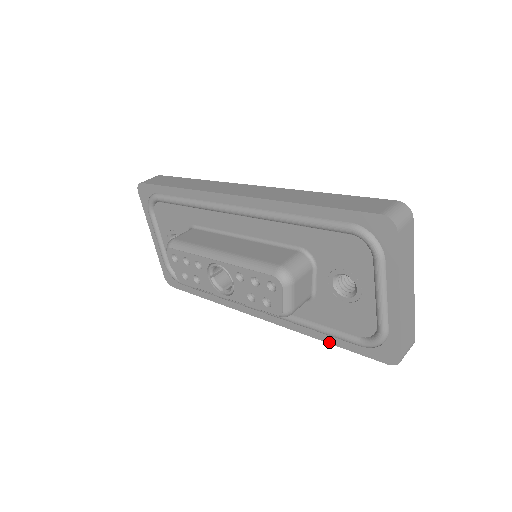
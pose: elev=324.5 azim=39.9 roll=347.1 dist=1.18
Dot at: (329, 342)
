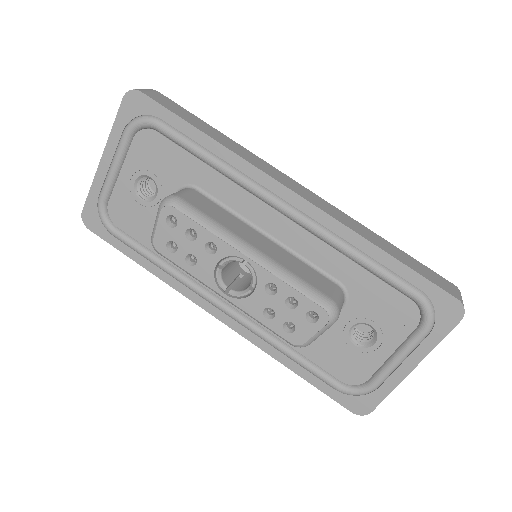
Dot at: (297, 373)
